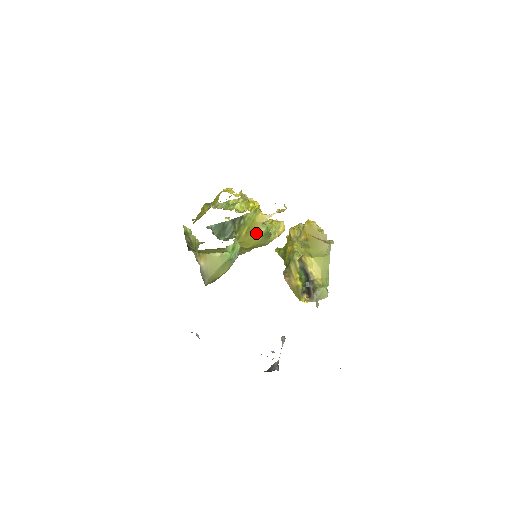
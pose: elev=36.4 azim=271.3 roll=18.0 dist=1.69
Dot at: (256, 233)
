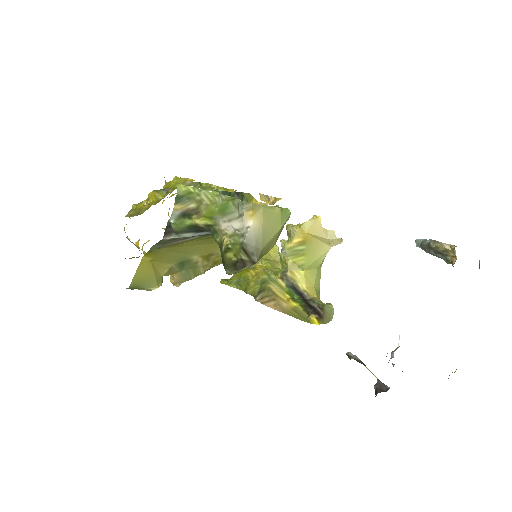
Dot at: occluded
